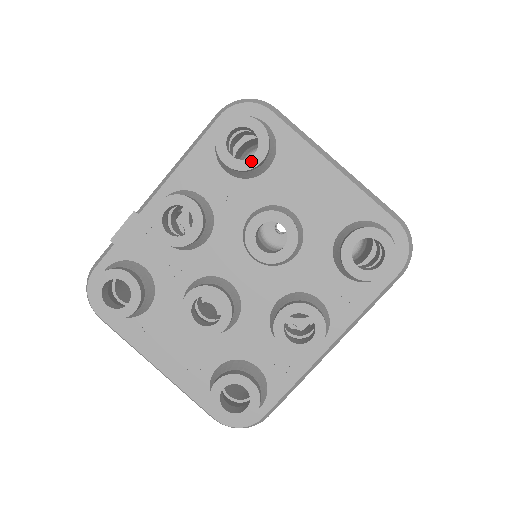
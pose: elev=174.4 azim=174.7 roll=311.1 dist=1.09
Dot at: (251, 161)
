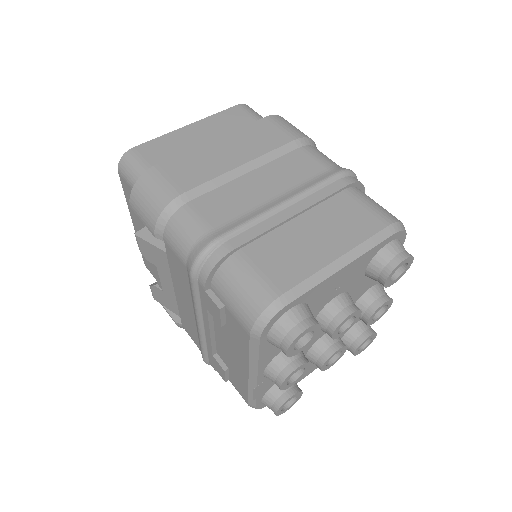
Dot at: (315, 336)
